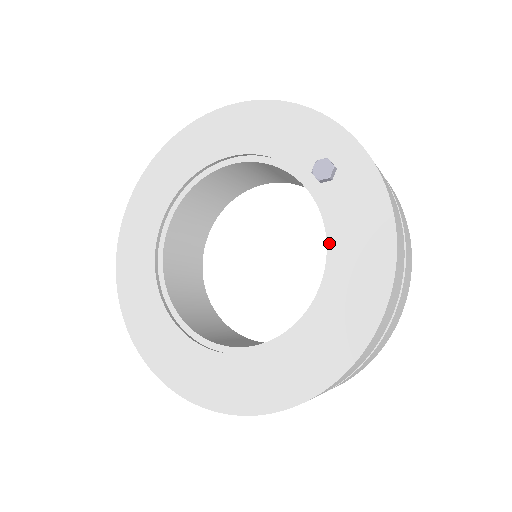
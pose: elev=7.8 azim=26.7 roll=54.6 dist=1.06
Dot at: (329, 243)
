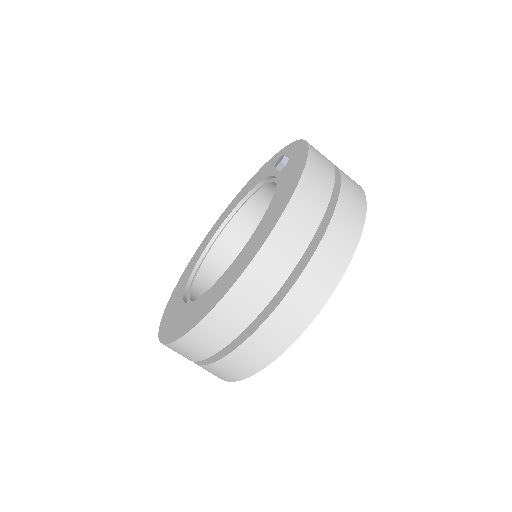
Dot at: occluded
